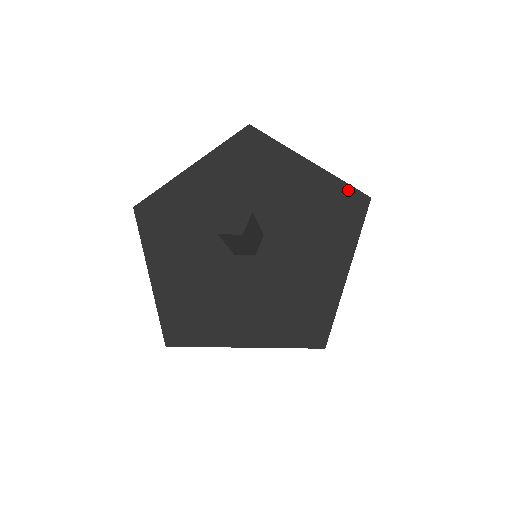
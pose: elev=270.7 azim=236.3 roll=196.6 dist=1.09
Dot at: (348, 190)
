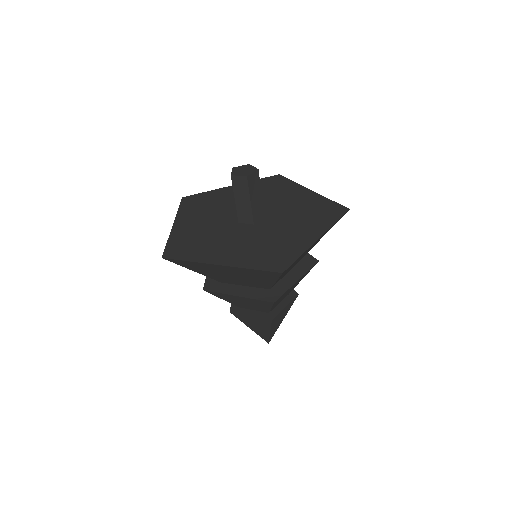
Dot at: (266, 179)
